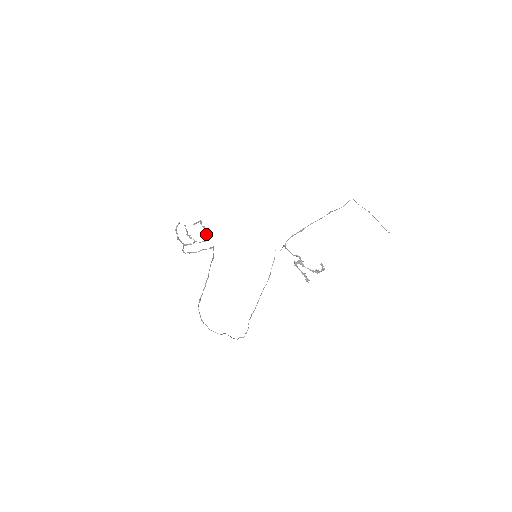
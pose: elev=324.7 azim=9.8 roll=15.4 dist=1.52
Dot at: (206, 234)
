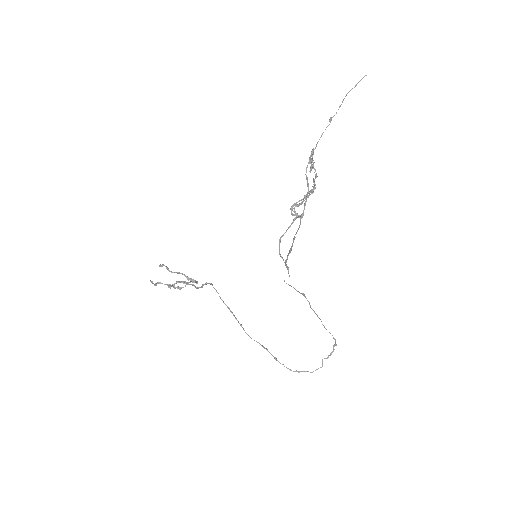
Dot at: occluded
